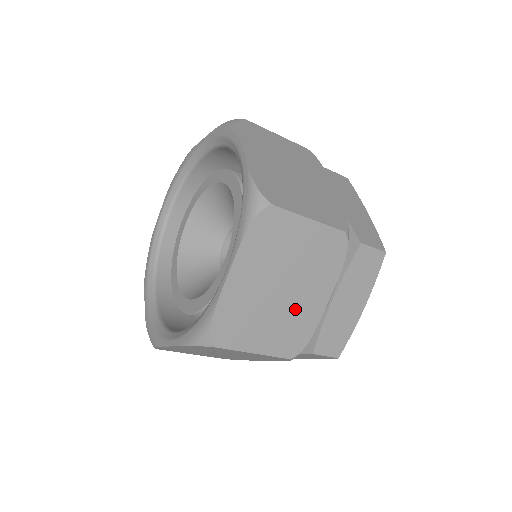
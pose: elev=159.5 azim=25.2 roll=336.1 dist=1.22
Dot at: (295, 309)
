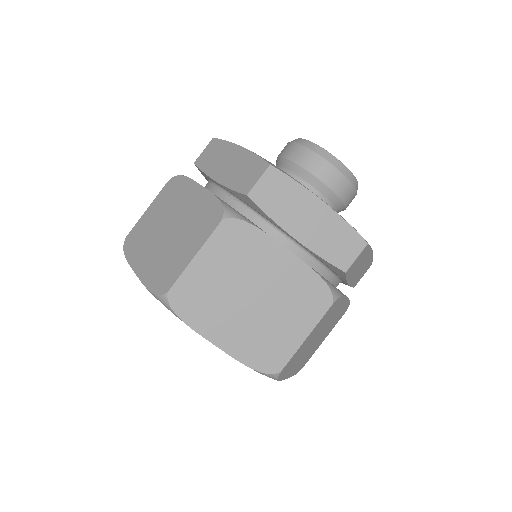
Dot at: (331, 323)
